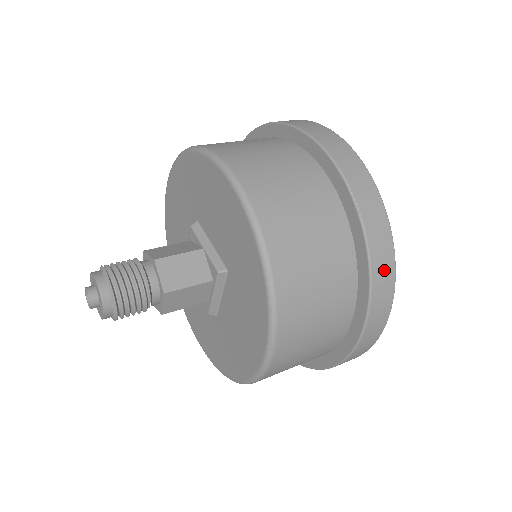
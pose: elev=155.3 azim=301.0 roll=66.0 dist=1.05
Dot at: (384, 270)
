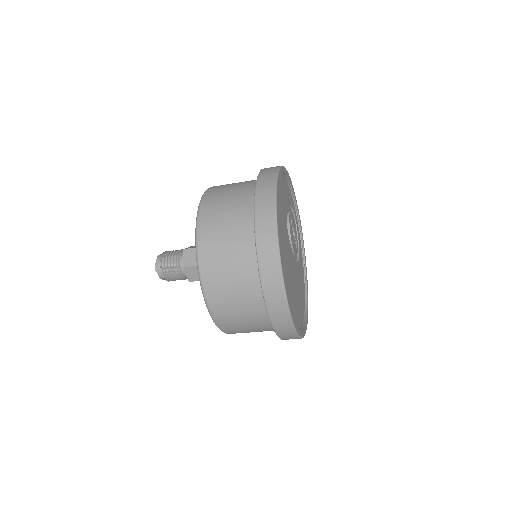
Dot at: (269, 258)
